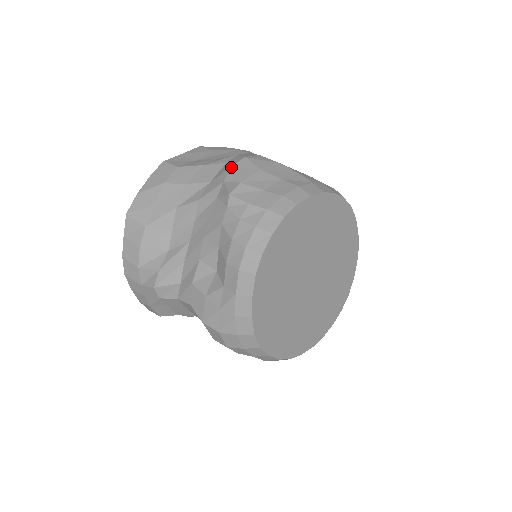
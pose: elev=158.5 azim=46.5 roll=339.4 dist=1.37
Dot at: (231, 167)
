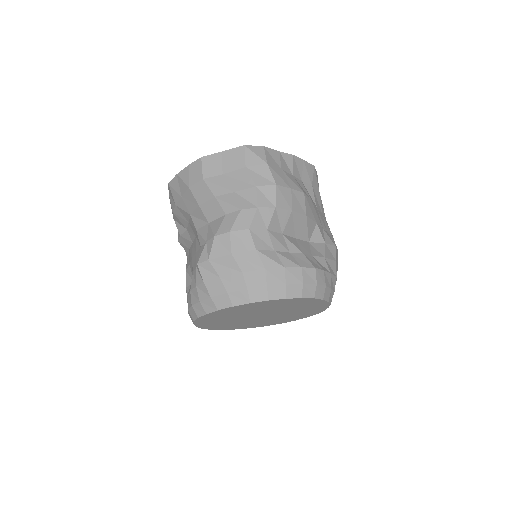
Dot at: (213, 237)
